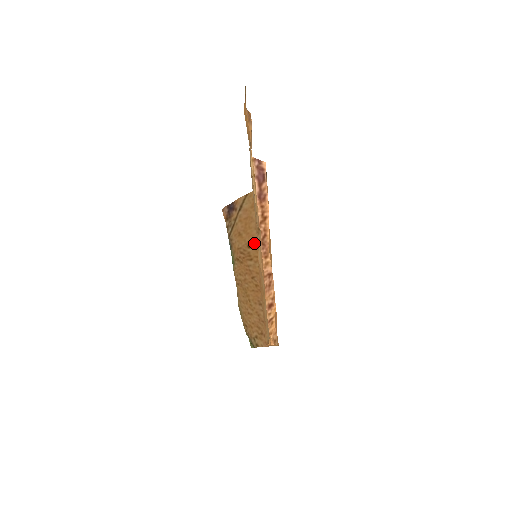
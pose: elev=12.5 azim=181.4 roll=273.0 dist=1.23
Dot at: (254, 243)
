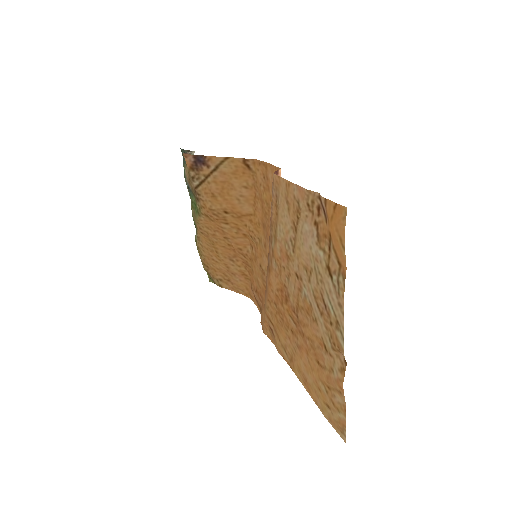
Dot at: (234, 212)
